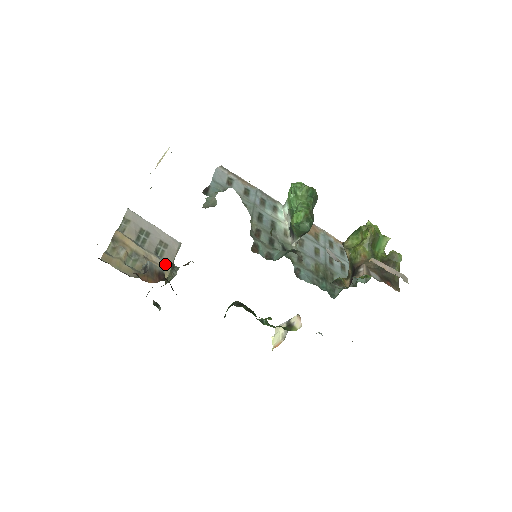
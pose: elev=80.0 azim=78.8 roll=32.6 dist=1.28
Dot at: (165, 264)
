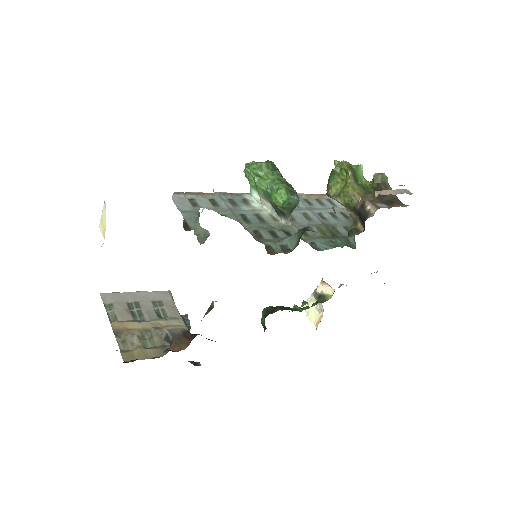
Dot at: (176, 321)
